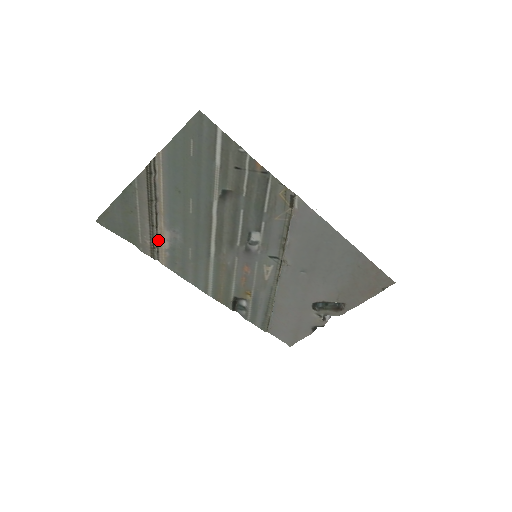
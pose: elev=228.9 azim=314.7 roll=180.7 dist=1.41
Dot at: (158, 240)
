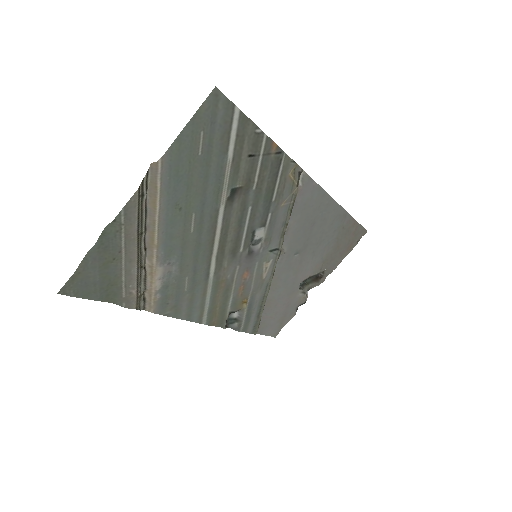
Dot at: (146, 283)
